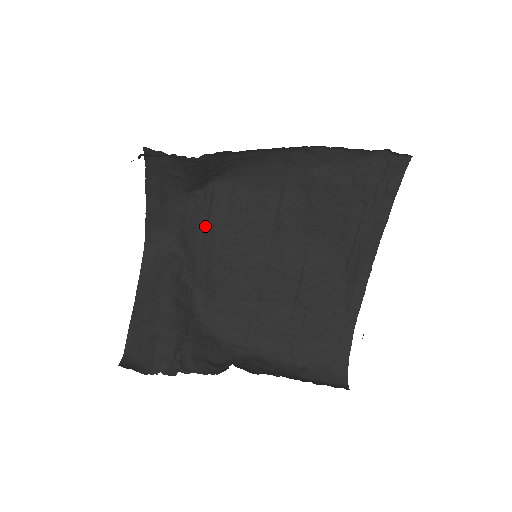
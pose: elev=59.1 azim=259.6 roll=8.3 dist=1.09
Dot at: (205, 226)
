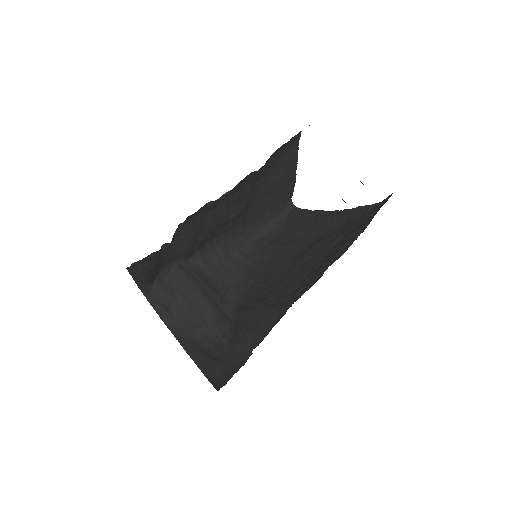
Dot at: (241, 322)
